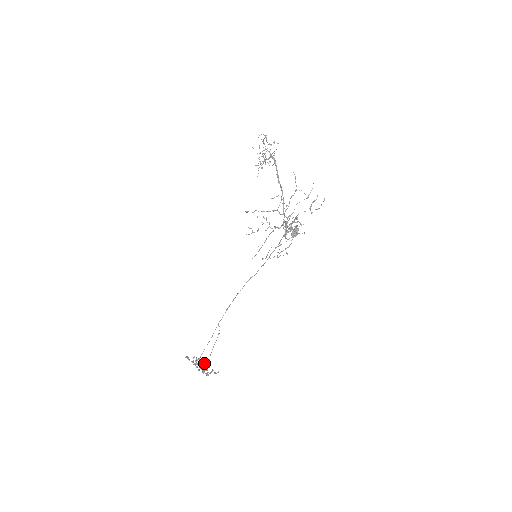
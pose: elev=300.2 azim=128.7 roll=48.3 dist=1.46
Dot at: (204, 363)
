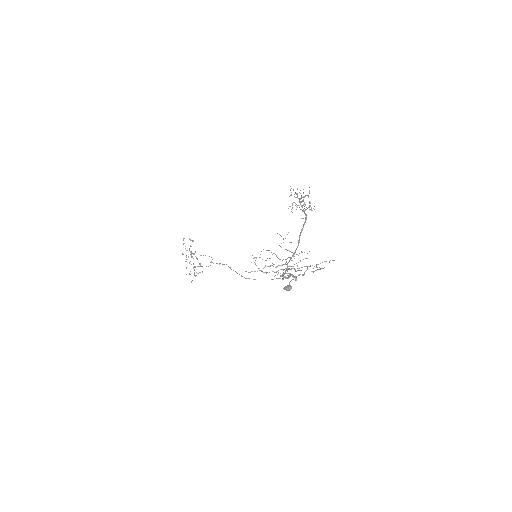
Dot at: occluded
